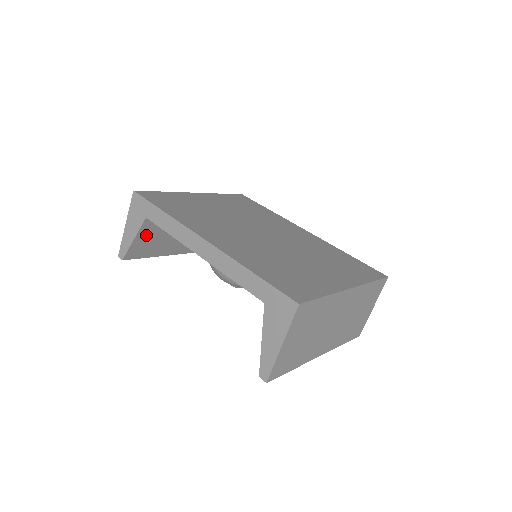
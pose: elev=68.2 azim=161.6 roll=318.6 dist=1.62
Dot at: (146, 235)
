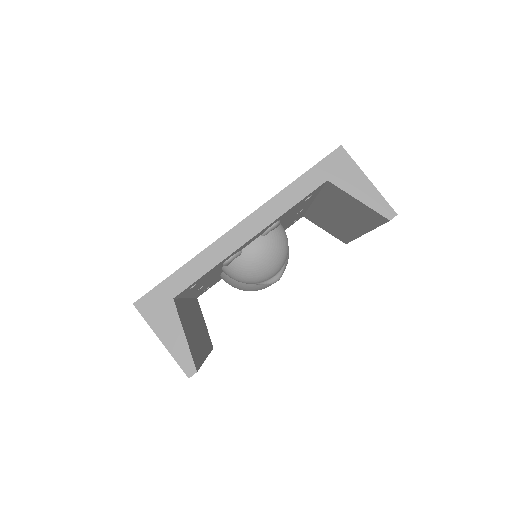
Dot at: (185, 328)
